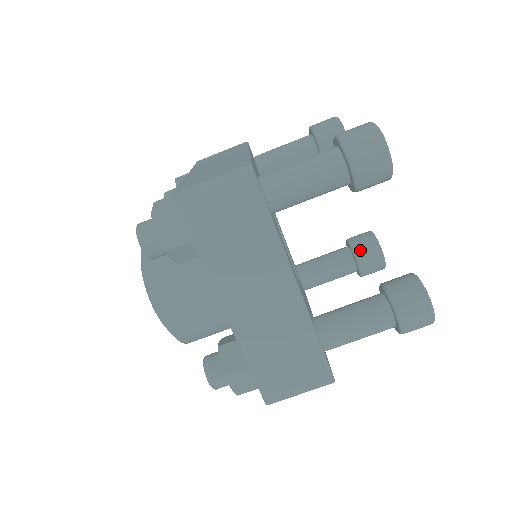
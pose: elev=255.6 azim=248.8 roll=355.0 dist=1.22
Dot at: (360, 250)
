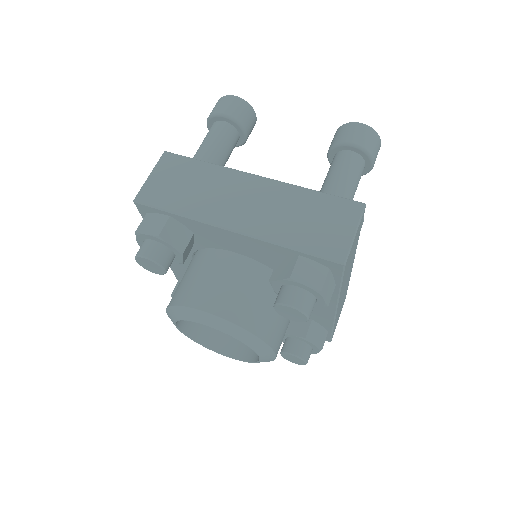
Dot at: occluded
